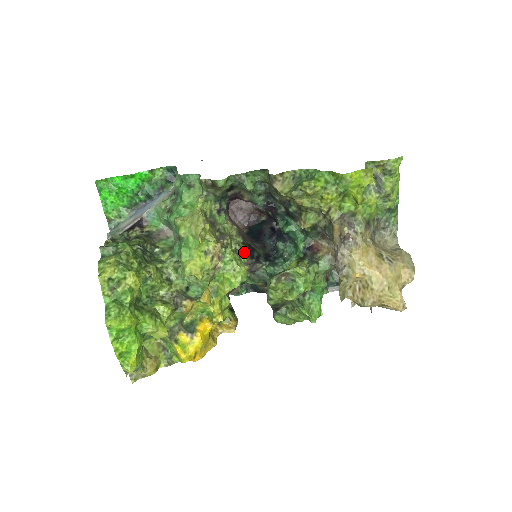
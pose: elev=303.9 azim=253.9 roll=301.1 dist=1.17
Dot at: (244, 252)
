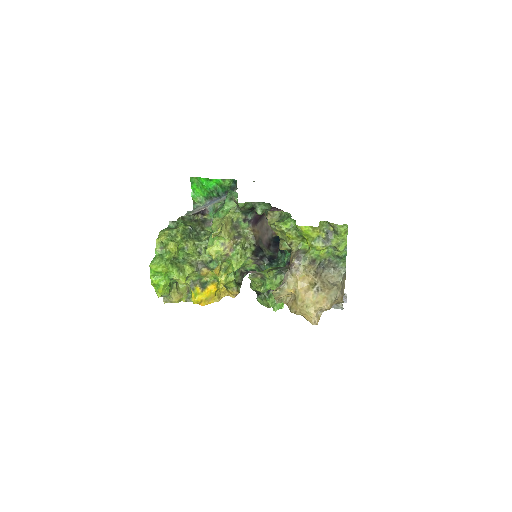
Dot at: (251, 251)
